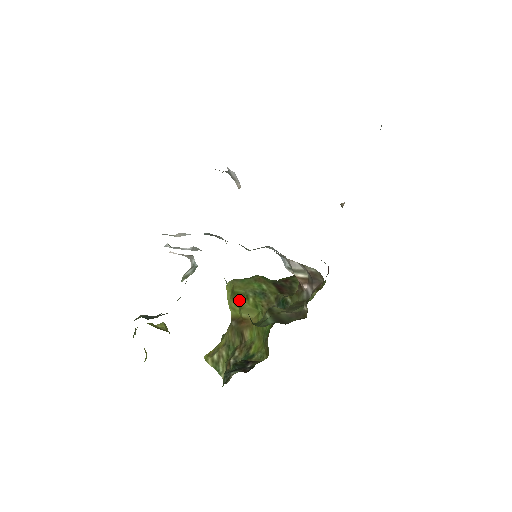
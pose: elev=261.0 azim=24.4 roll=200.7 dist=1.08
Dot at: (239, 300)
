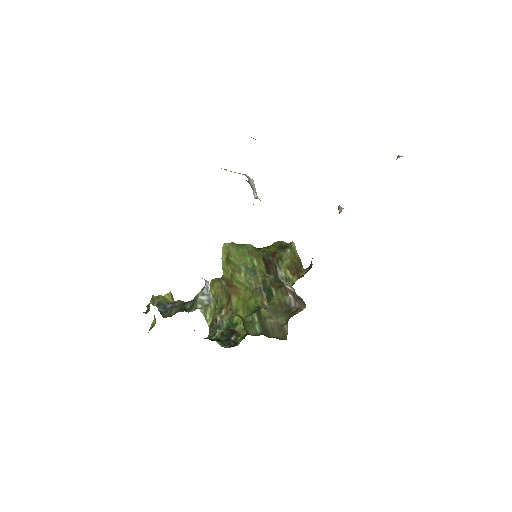
Dot at: (232, 270)
